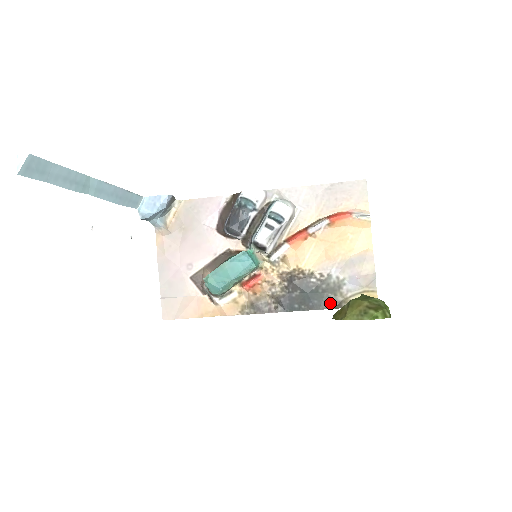
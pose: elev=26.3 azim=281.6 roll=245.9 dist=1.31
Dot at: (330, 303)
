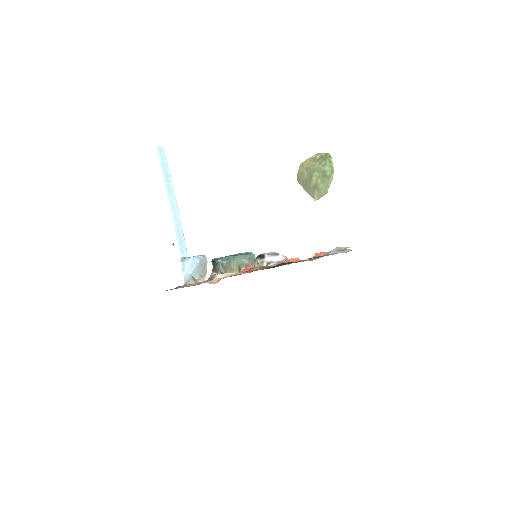
Dot at: occluded
